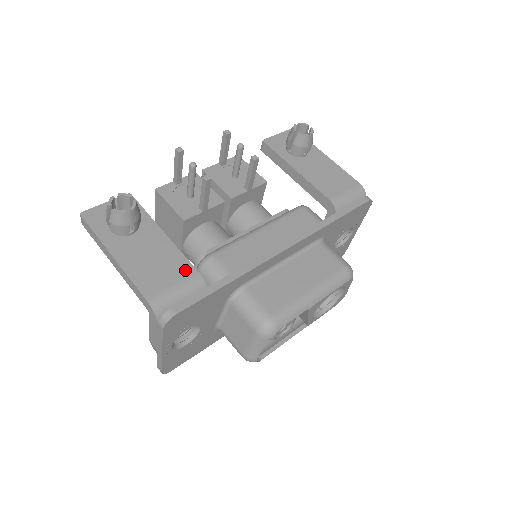
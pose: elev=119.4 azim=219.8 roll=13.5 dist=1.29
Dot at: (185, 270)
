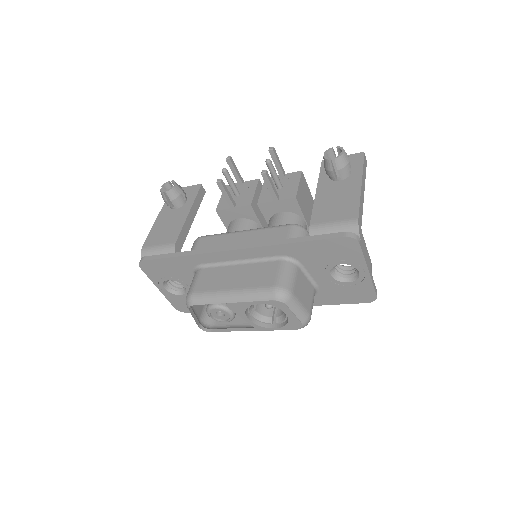
Dot at: (172, 239)
